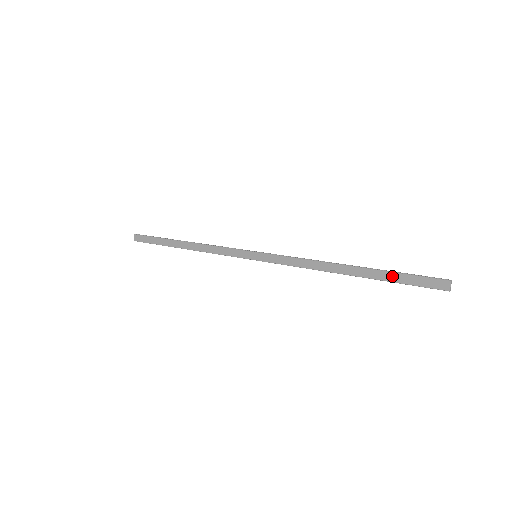
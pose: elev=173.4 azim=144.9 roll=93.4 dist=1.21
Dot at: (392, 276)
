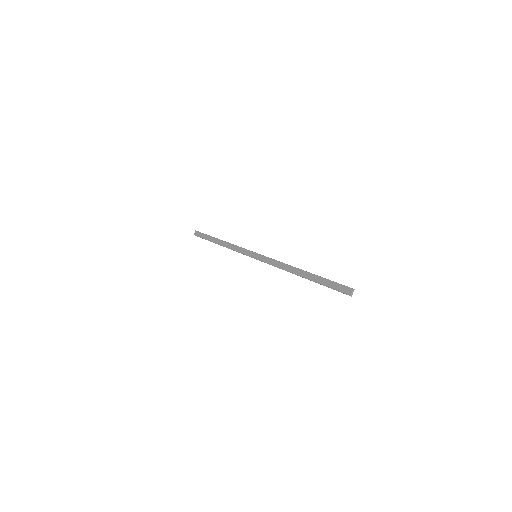
Dot at: (323, 281)
